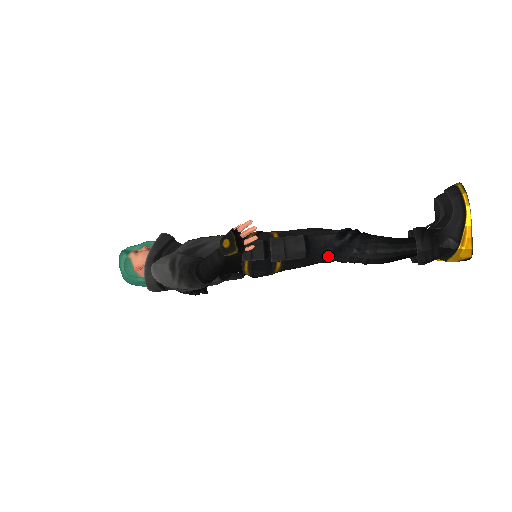
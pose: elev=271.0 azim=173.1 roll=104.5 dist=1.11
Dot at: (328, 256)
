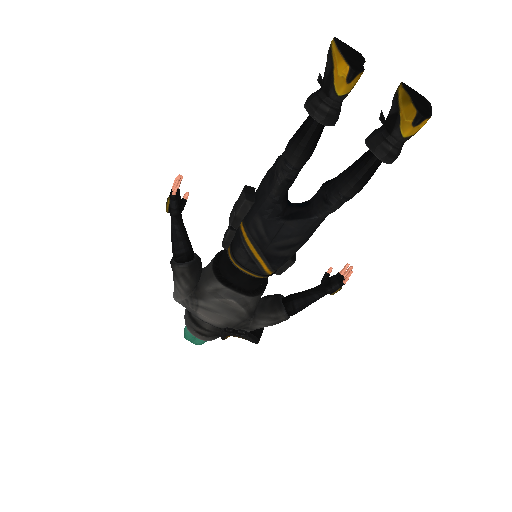
Dot at: (267, 189)
